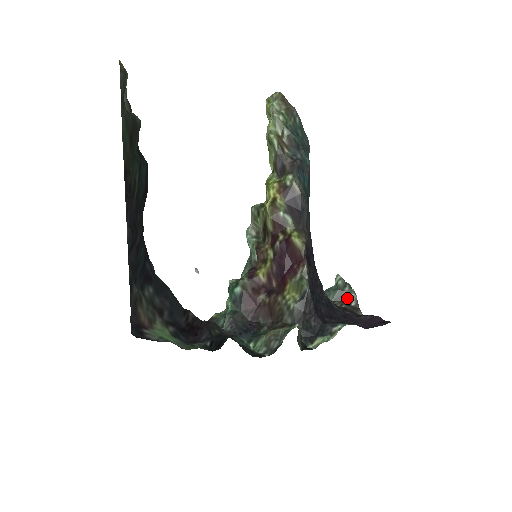
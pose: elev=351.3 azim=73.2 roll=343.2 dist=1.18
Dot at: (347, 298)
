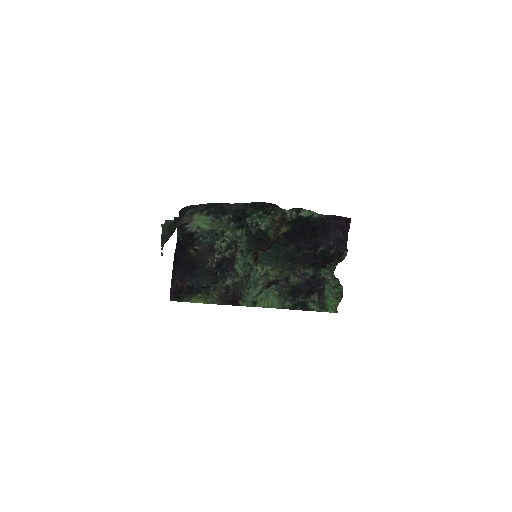
Dot at: occluded
